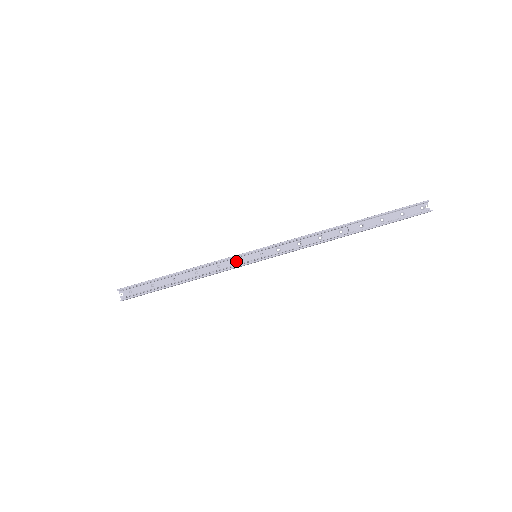
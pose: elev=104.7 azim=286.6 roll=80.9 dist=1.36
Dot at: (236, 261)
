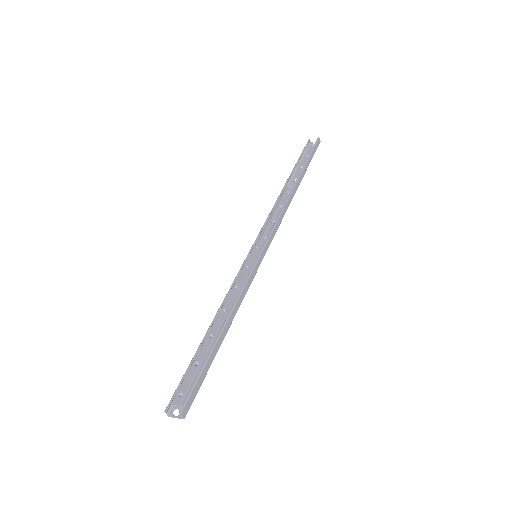
Dot at: (245, 271)
